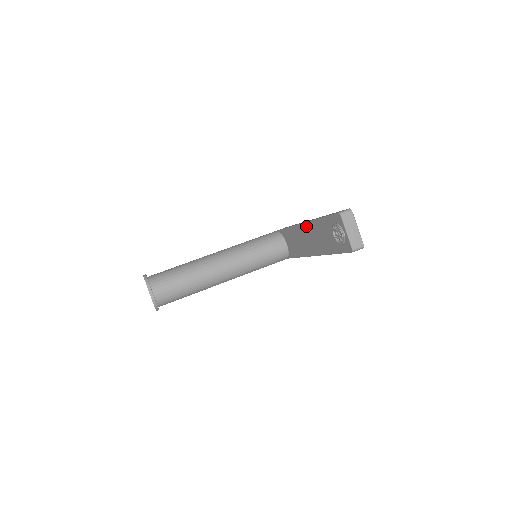
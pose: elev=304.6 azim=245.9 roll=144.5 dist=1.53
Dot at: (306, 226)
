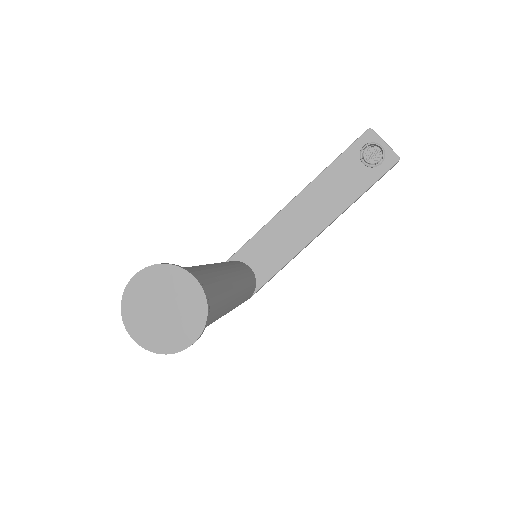
Dot at: (302, 196)
